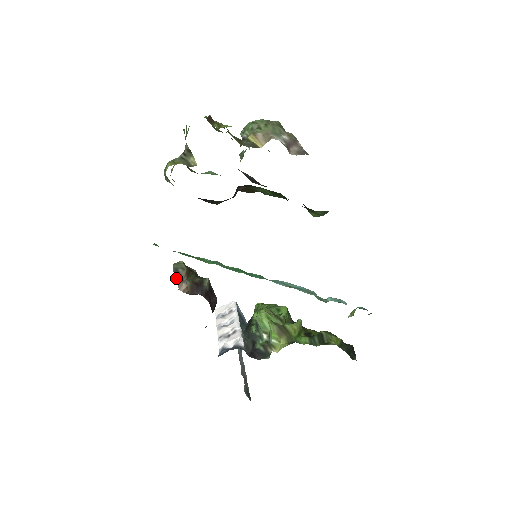
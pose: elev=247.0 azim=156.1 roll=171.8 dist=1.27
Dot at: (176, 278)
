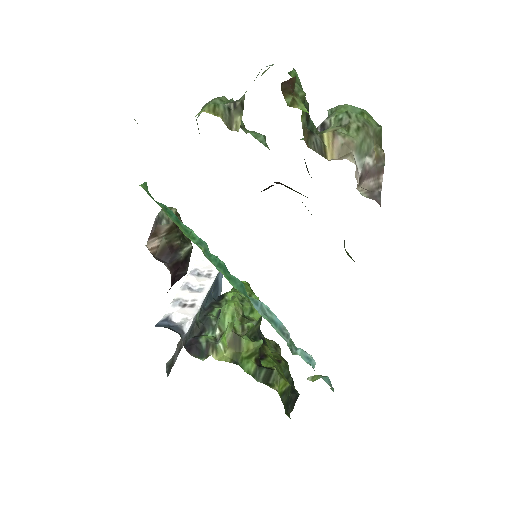
Dot at: (153, 229)
